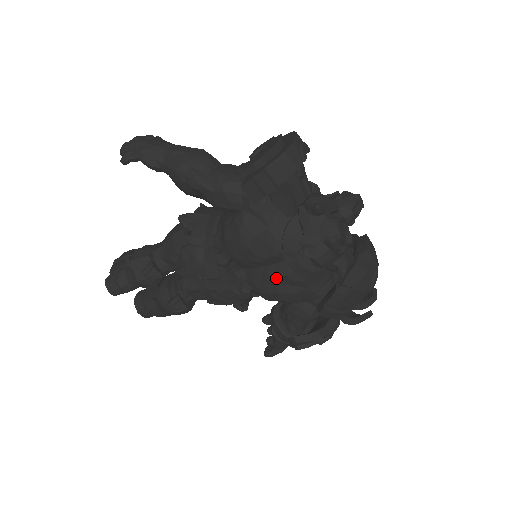
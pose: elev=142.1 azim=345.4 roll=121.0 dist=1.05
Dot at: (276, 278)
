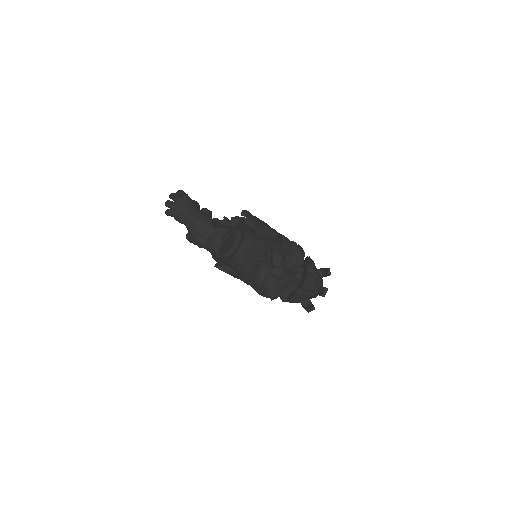
Dot at: occluded
